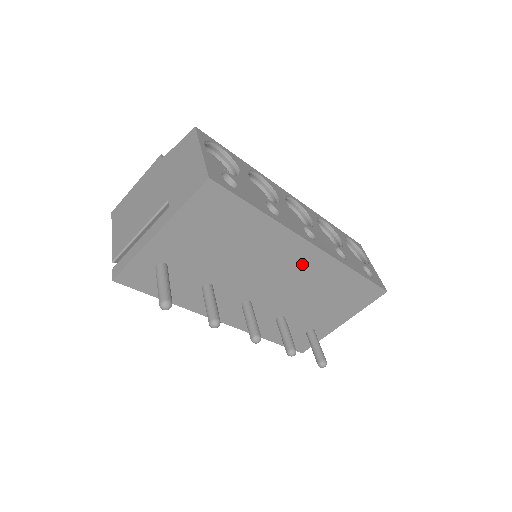
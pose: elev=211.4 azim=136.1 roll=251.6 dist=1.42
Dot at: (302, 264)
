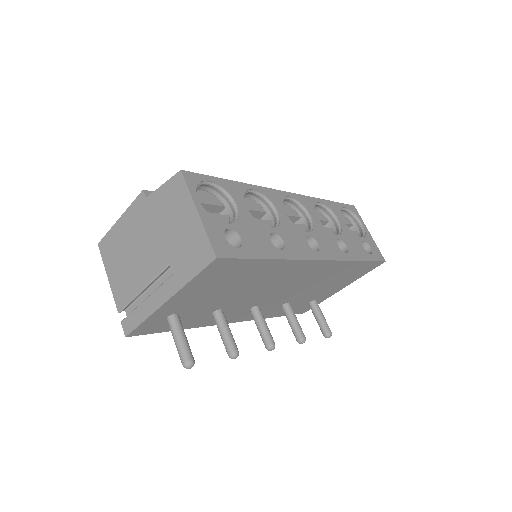
Dot at: (308, 273)
